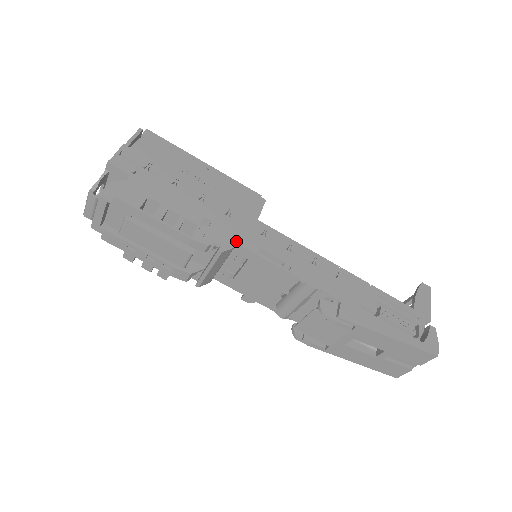
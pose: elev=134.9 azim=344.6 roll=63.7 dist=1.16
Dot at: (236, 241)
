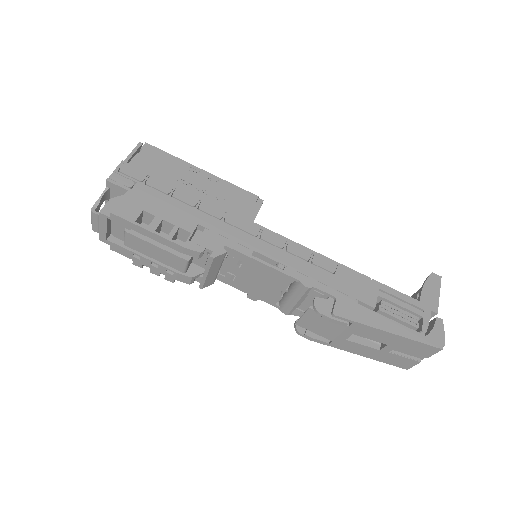
Dot at: (229, 245)
